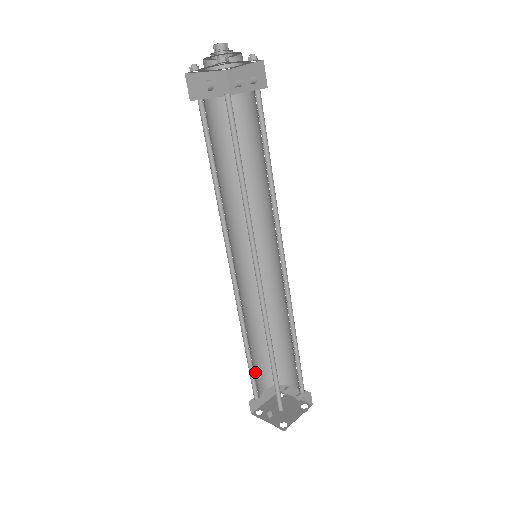
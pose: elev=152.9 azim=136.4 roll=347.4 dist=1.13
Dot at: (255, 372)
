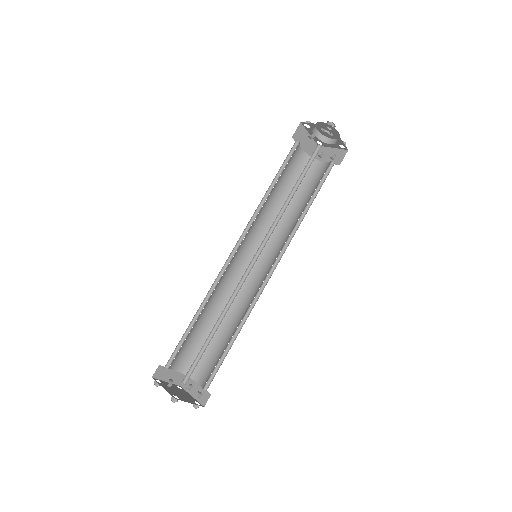
Dot at: (183, 345)
